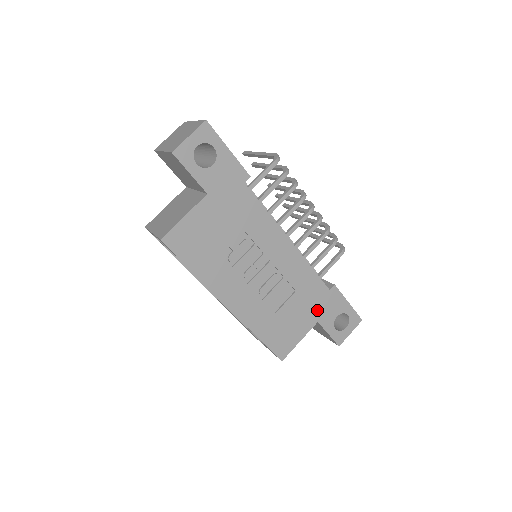
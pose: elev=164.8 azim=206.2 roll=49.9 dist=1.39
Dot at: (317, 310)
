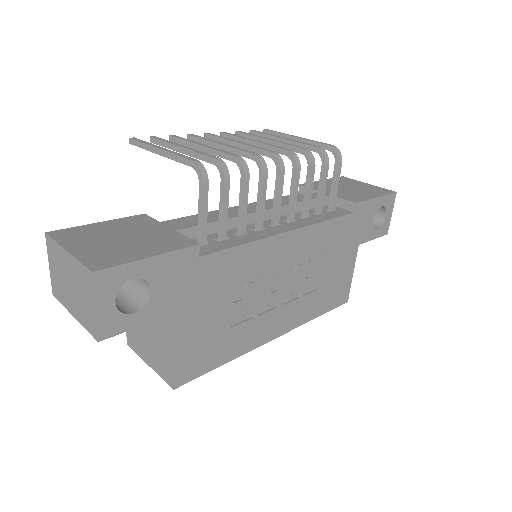
Dot at: (352, 239)
